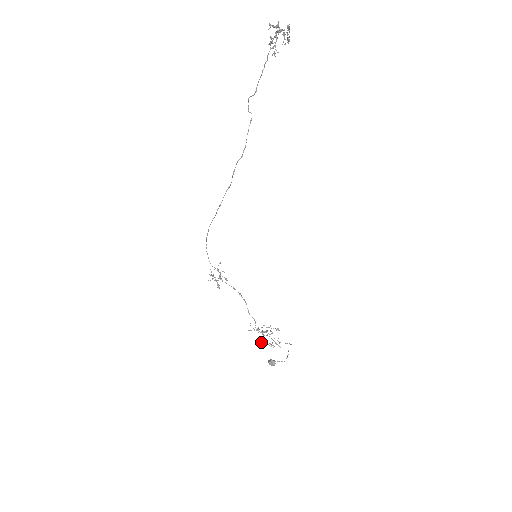
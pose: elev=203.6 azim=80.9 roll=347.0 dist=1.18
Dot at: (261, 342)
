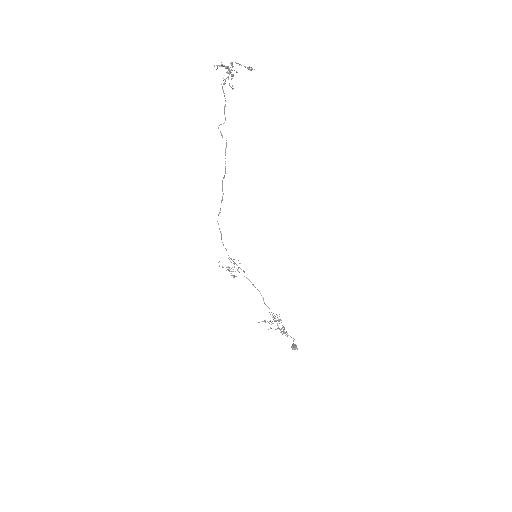
Dot at: (271, 328)
